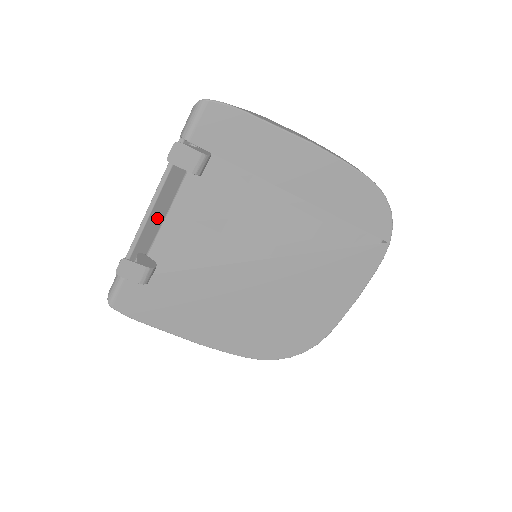
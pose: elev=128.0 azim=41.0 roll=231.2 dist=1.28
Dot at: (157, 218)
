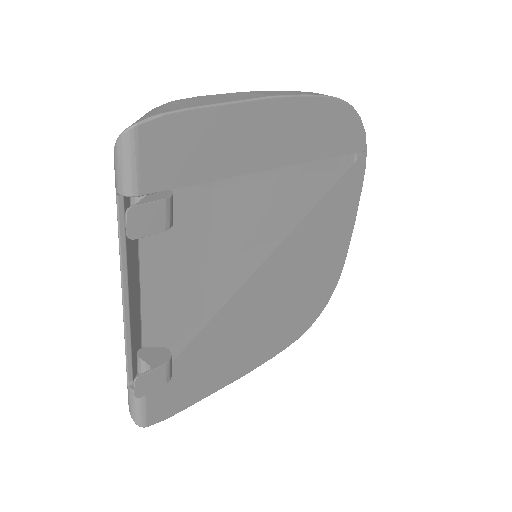
Dot at: (135, 303)
